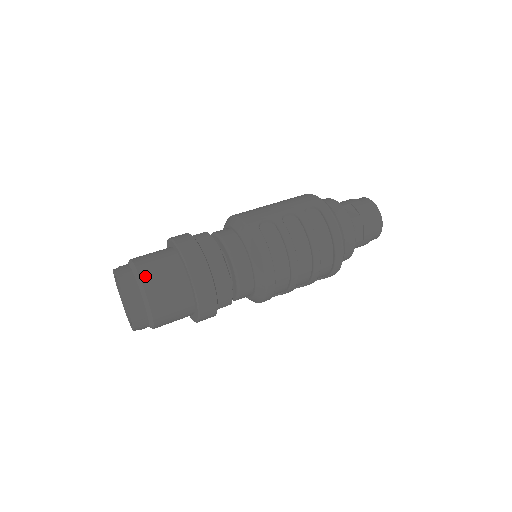
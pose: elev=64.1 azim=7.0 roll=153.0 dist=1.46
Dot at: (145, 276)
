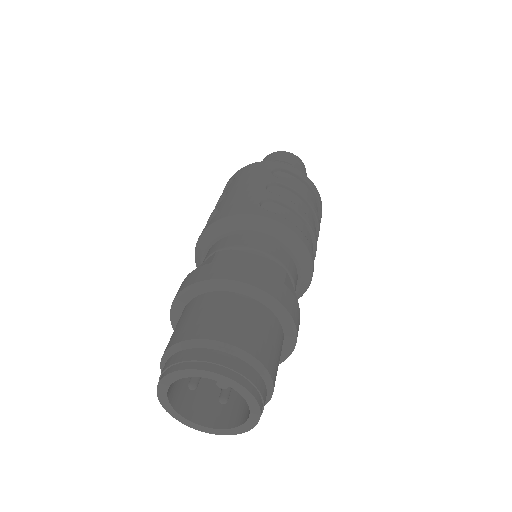
Dot at: (235, 339)
